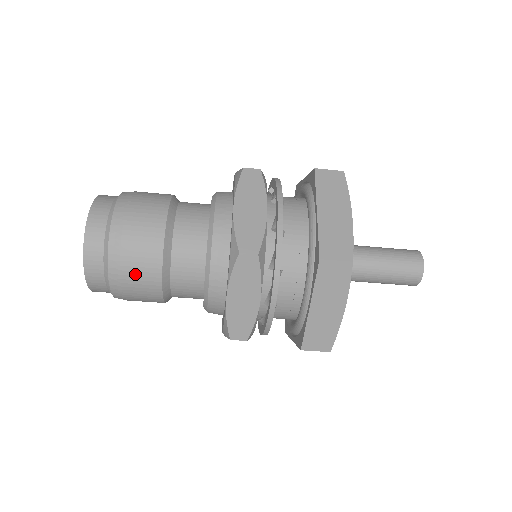
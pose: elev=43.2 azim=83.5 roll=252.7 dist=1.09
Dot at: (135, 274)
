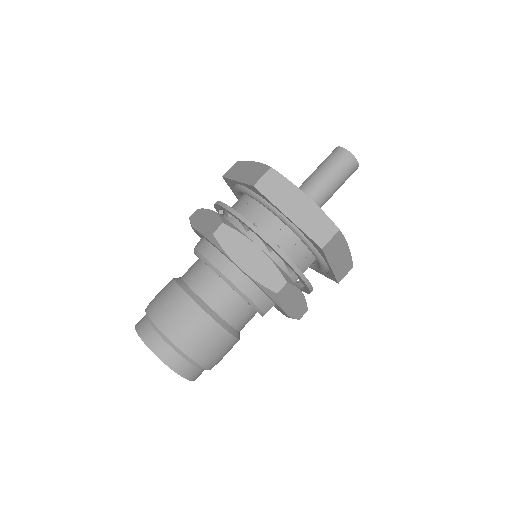
Dot at: (186, 325)
